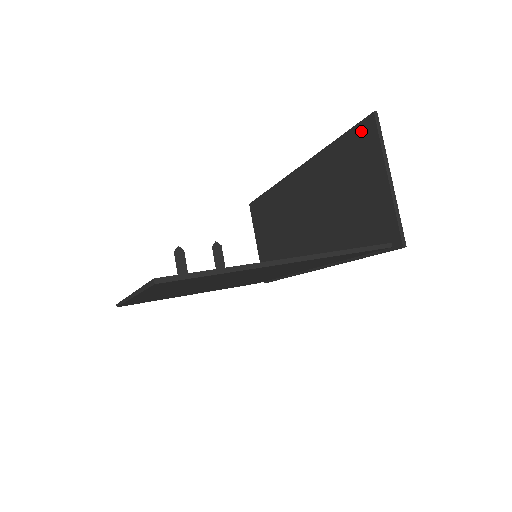
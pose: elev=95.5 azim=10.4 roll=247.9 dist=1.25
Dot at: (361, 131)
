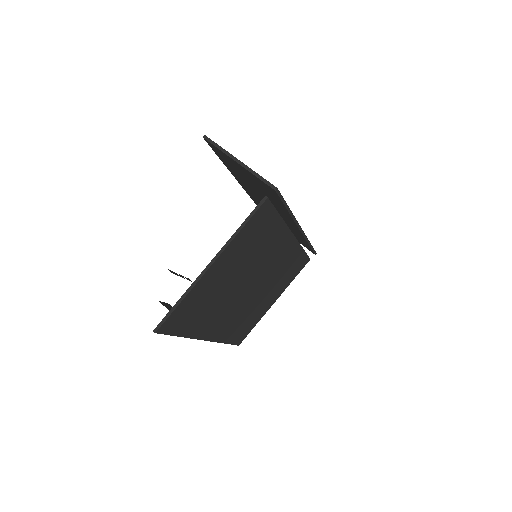
Dot at: (213, 149)
